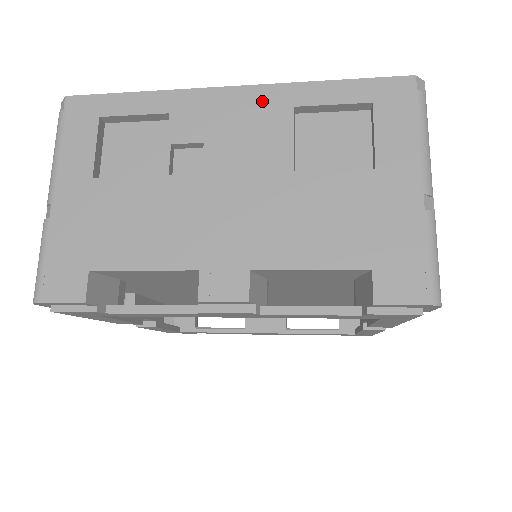
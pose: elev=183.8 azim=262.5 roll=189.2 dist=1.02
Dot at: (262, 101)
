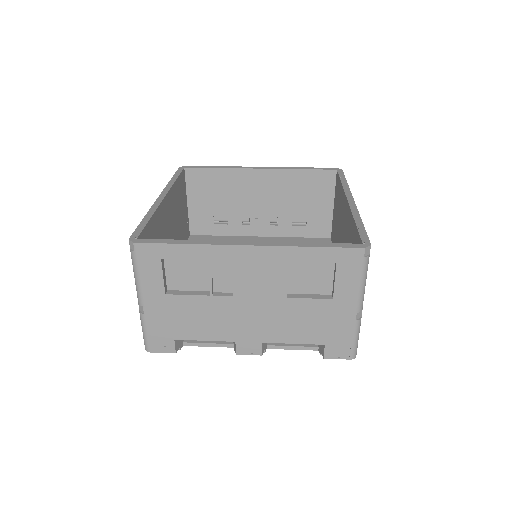
Dot at: (268, 257)
